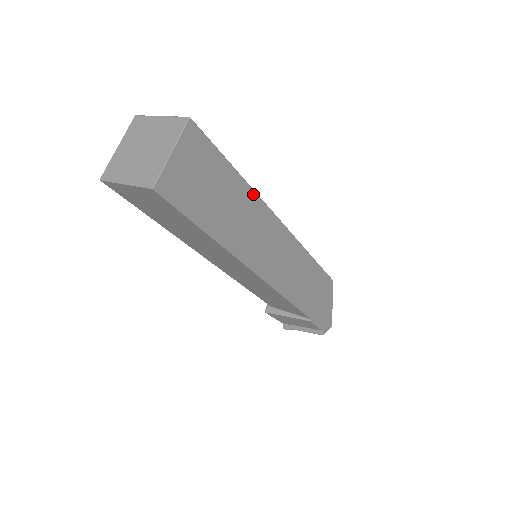
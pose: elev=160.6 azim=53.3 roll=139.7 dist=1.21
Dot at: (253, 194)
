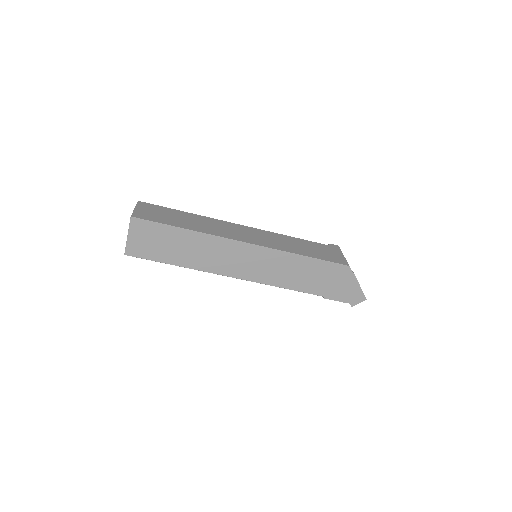
Dot at: (204, 235)
